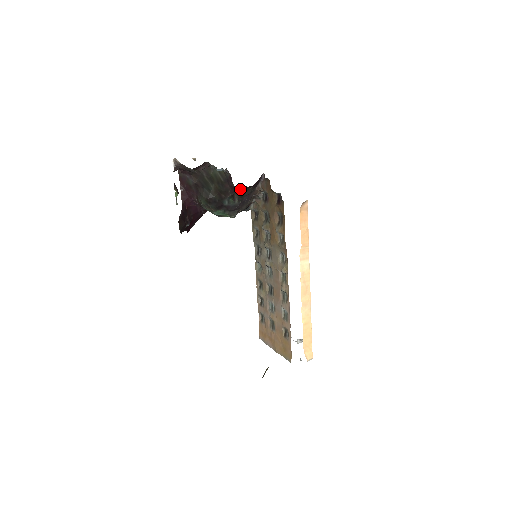
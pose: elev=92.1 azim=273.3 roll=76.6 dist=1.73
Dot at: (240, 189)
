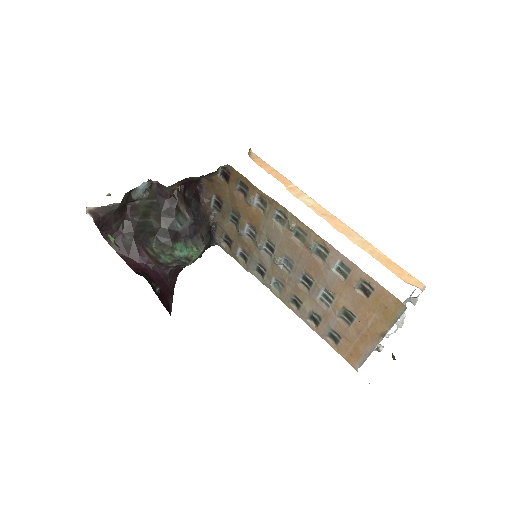
Dot at: (179, 195)
